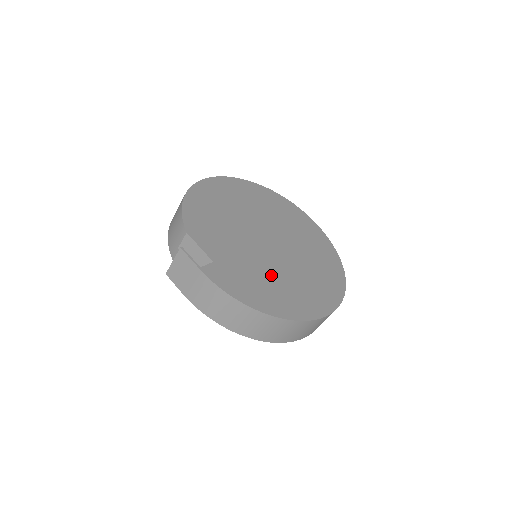
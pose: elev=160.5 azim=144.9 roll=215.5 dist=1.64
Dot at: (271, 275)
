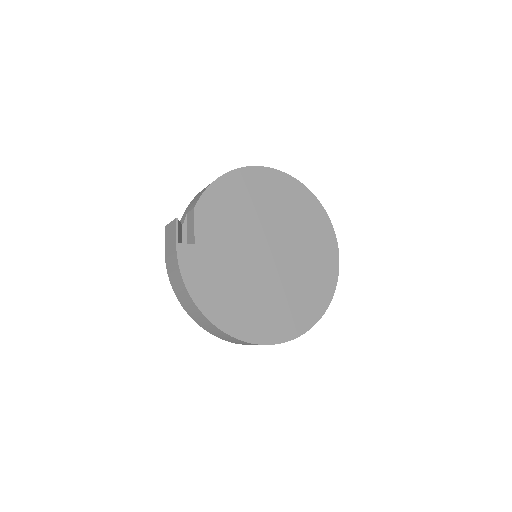
Dot at: (239, 283)
